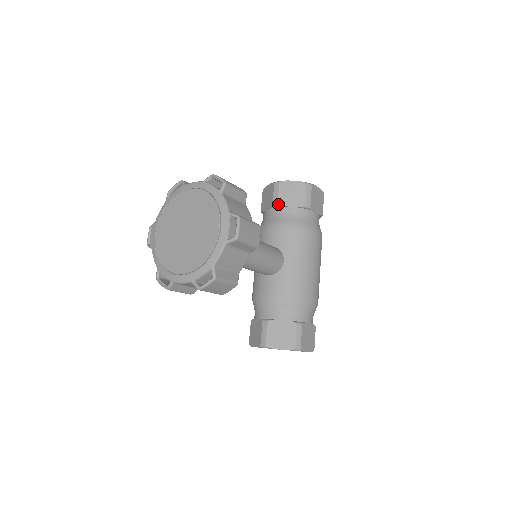
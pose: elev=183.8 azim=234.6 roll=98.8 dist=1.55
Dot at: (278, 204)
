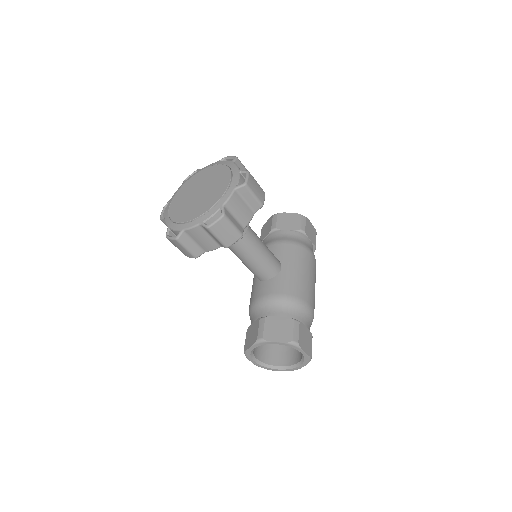
Dot at: (276, 228)
